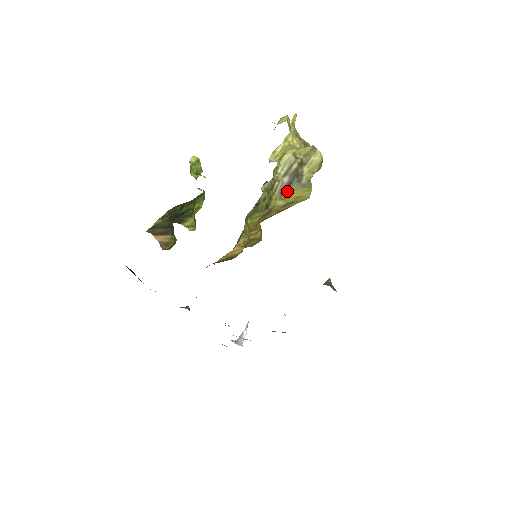
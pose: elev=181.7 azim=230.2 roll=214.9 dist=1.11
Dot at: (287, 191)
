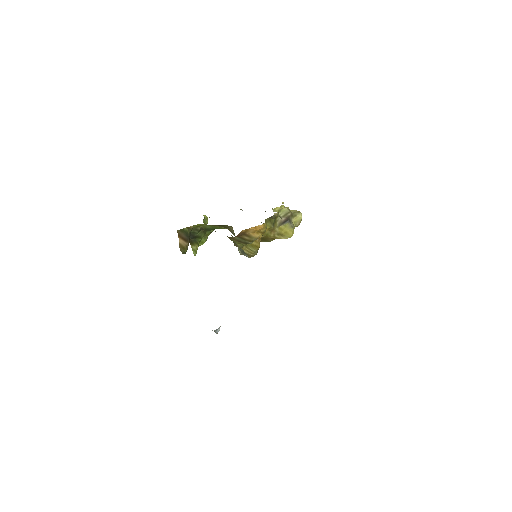
Dot at: (283, 225)
